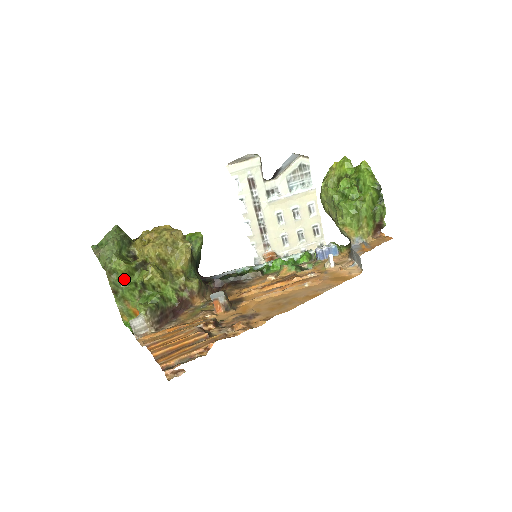
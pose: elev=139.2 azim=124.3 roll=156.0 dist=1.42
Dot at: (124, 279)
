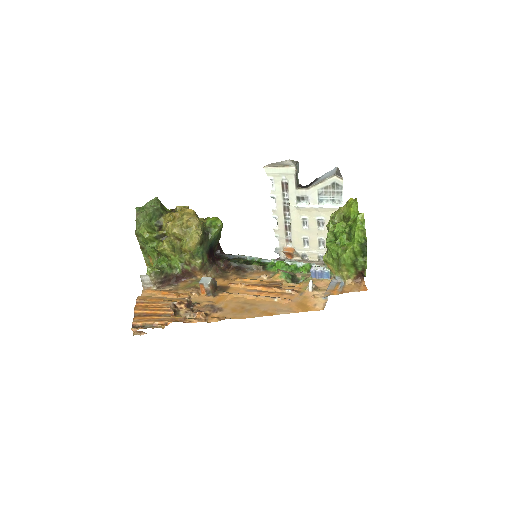
Dot at: (147, 242)
